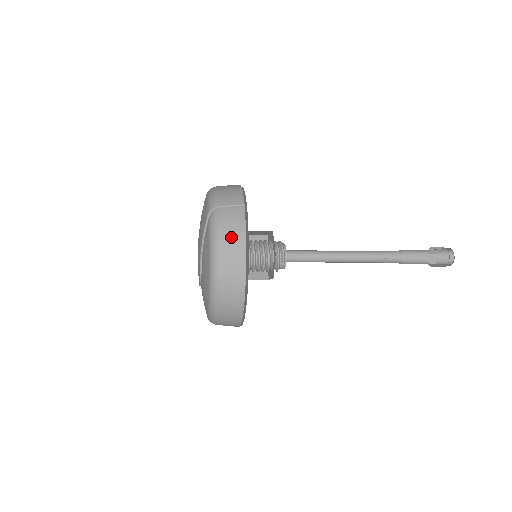
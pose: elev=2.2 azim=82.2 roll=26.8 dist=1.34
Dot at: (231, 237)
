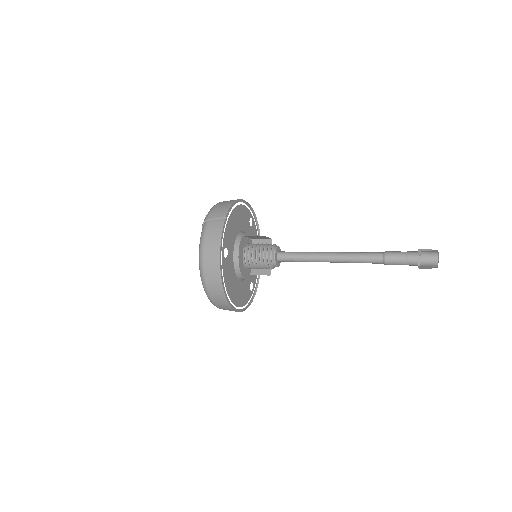
Dot at: (211, 243)
